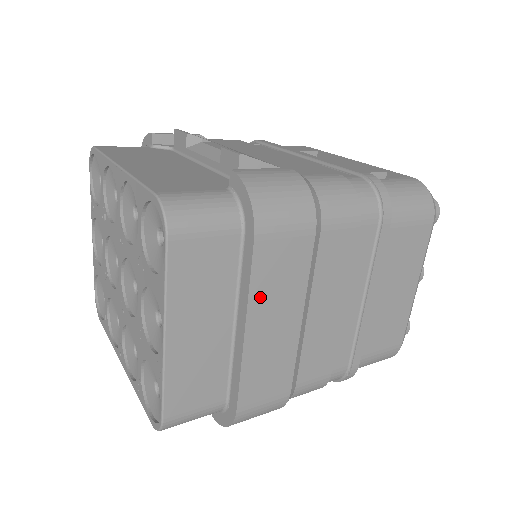
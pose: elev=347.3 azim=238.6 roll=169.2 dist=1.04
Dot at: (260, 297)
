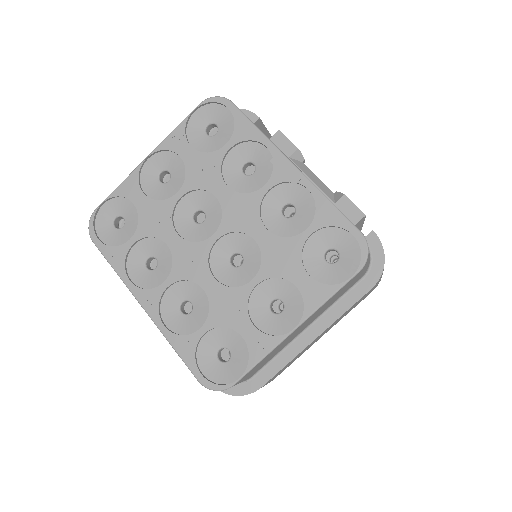
Dot at: (337, 320)
